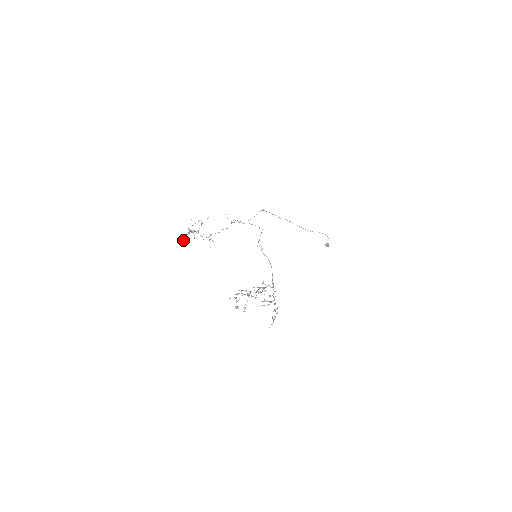
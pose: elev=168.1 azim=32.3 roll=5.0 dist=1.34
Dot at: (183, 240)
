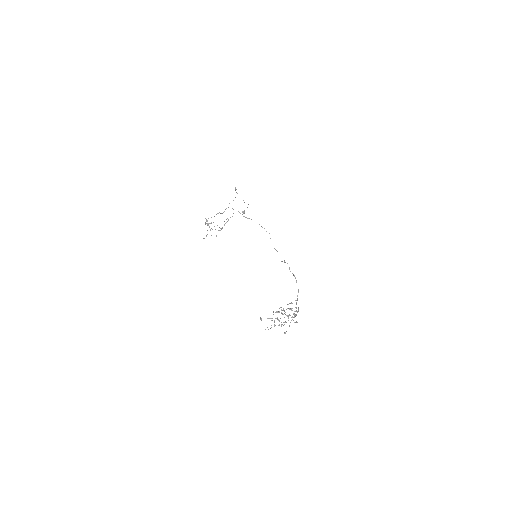
Dot at: occluded
